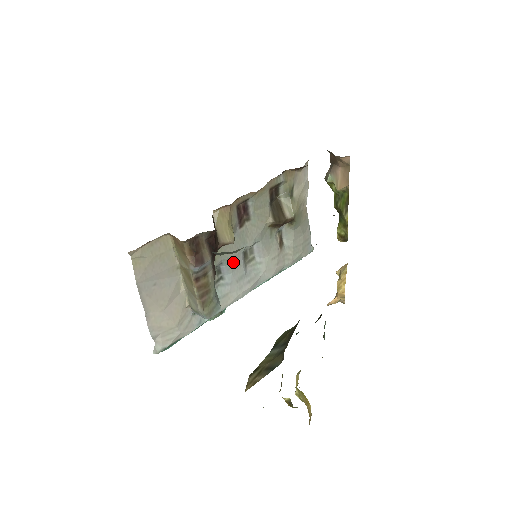
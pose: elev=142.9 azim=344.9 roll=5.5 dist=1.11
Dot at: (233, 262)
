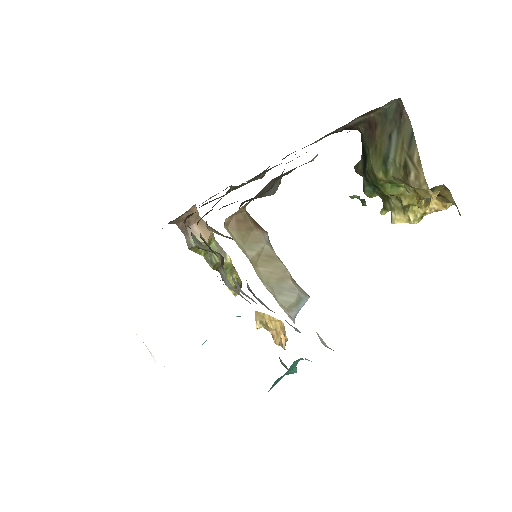
Dot at: occluded
